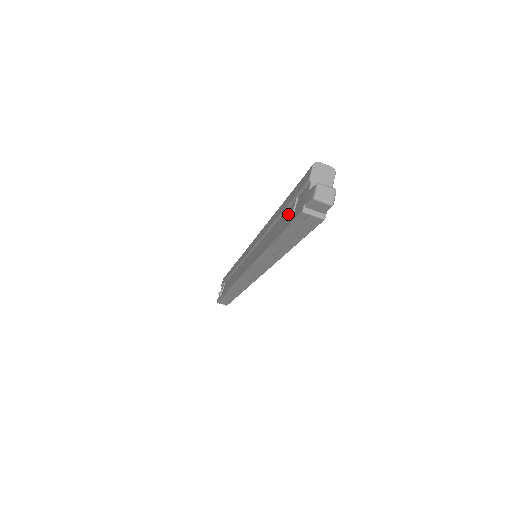
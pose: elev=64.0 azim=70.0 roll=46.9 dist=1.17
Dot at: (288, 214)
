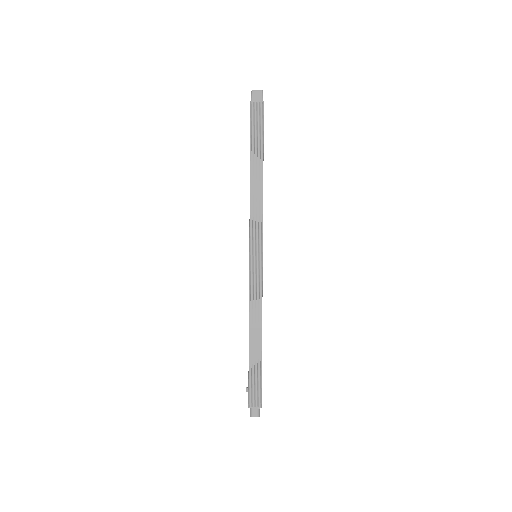
Dot at: occluded
